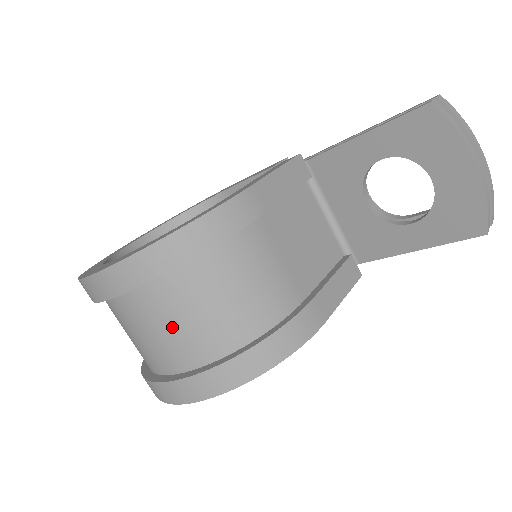
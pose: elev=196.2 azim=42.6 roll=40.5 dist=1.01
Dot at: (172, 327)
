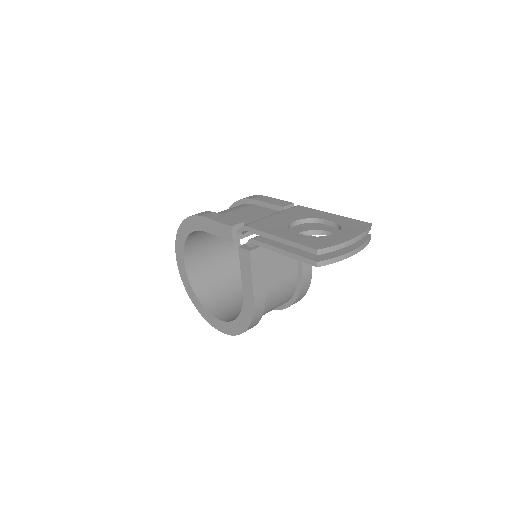
Dot at: occluded
